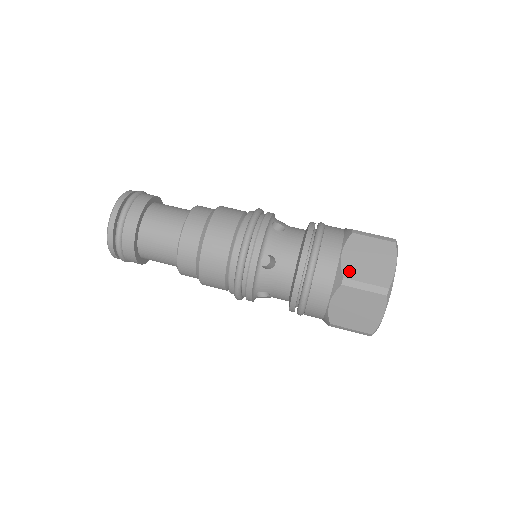
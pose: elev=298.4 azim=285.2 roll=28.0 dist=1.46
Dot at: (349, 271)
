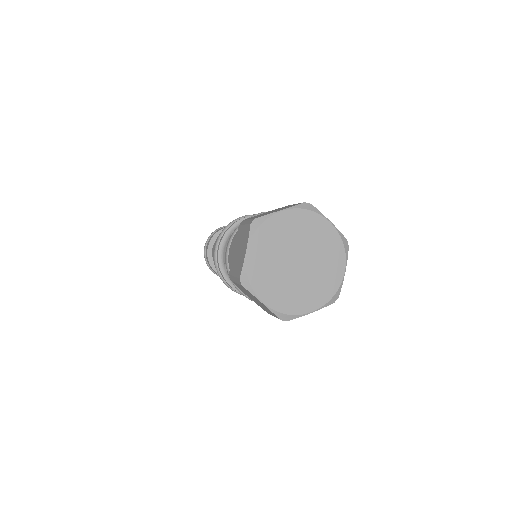
Dot at: occluded
